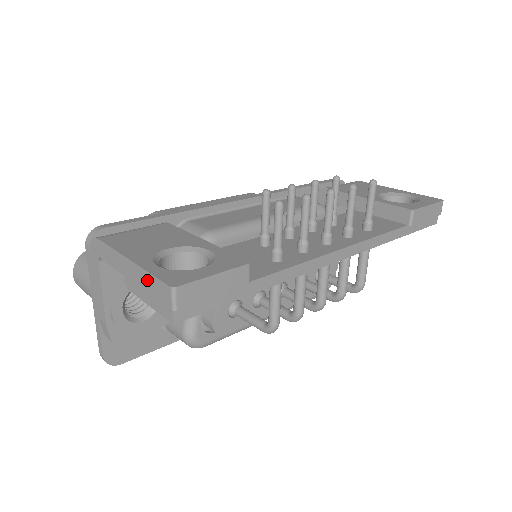
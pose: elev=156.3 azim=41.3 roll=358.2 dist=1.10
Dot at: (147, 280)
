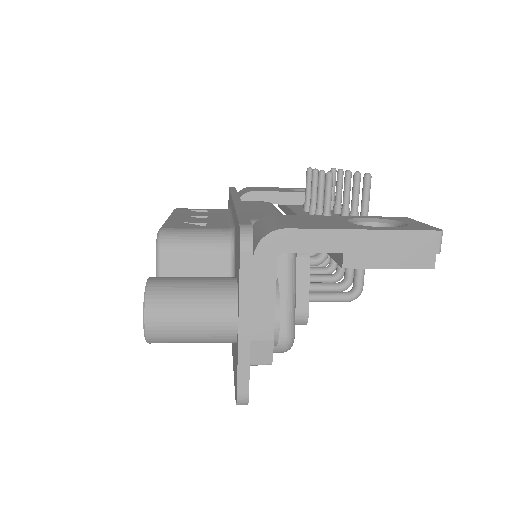
Dot at: (398, 239)
